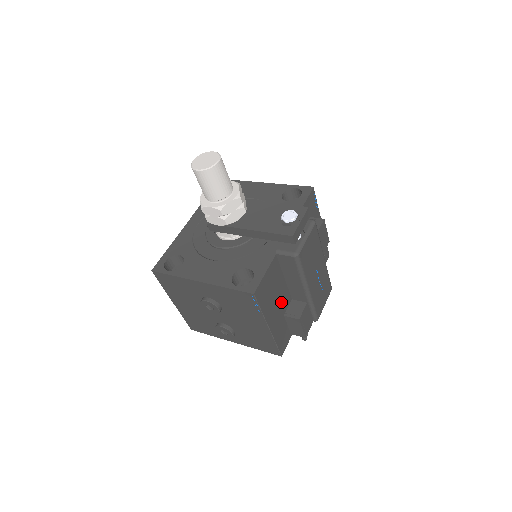
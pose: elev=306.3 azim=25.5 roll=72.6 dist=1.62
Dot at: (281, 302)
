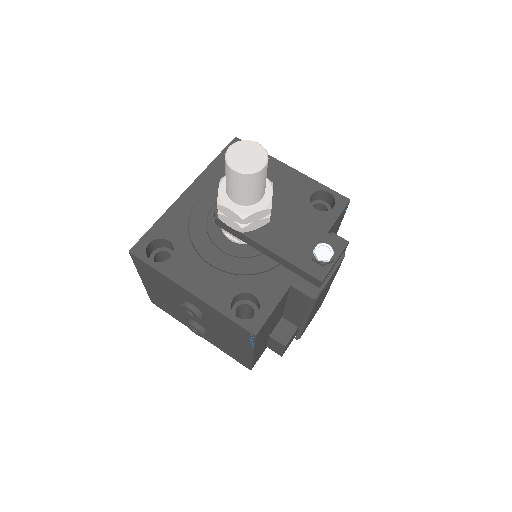
Dot at: (273, 326)
